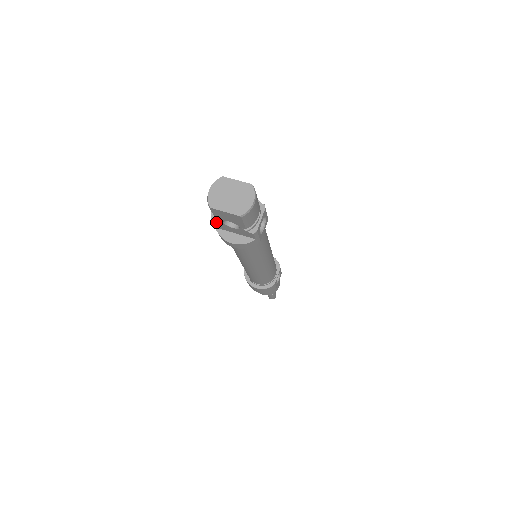
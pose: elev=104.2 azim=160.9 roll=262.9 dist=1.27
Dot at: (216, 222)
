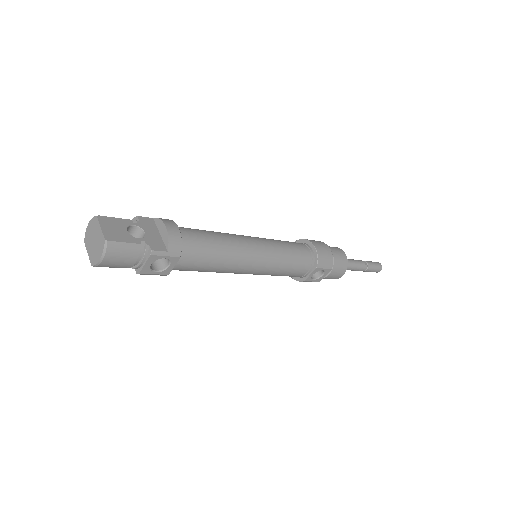
Dot at: occluded
